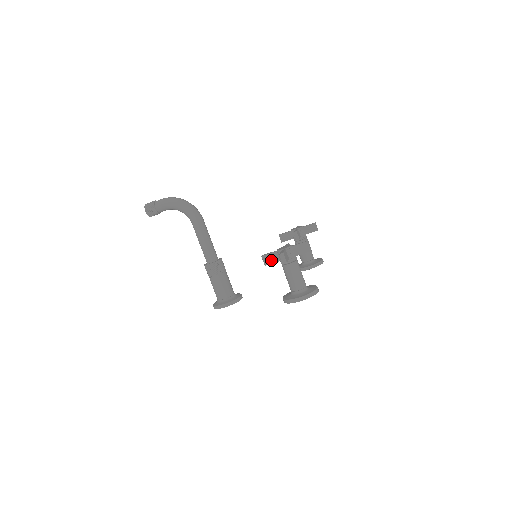
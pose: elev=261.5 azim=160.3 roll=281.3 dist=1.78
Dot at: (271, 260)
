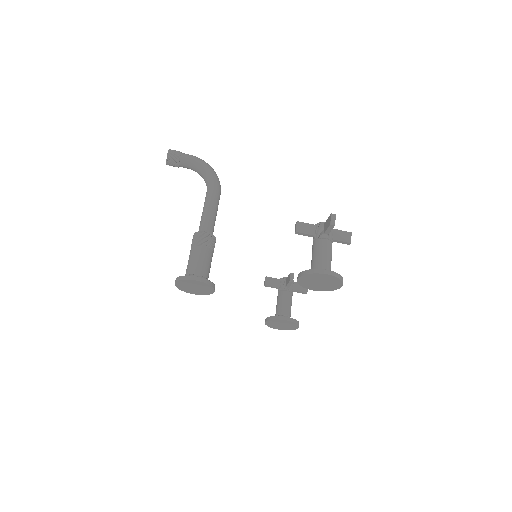
Dot at: (305, 230)
